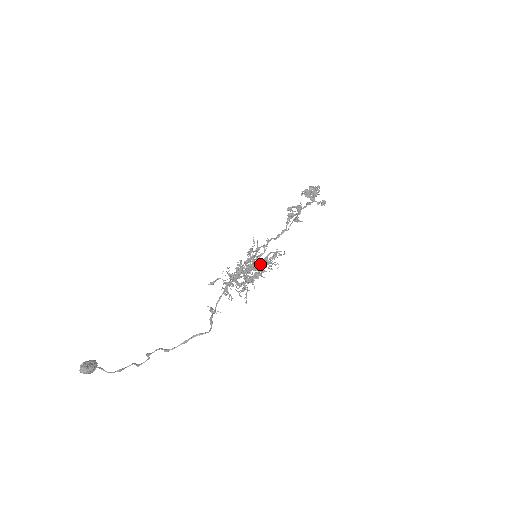
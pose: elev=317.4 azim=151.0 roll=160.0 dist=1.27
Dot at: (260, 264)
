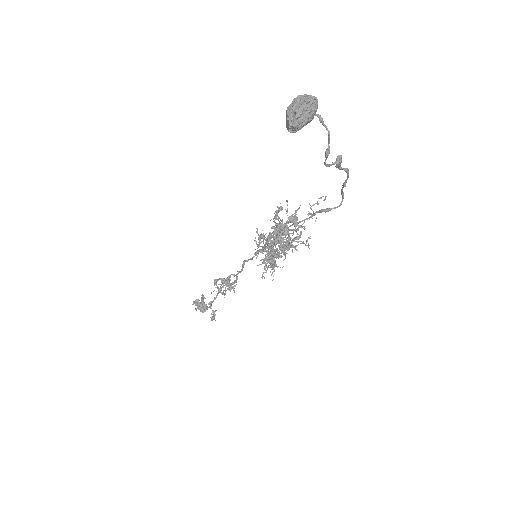
Dot at: occluded
